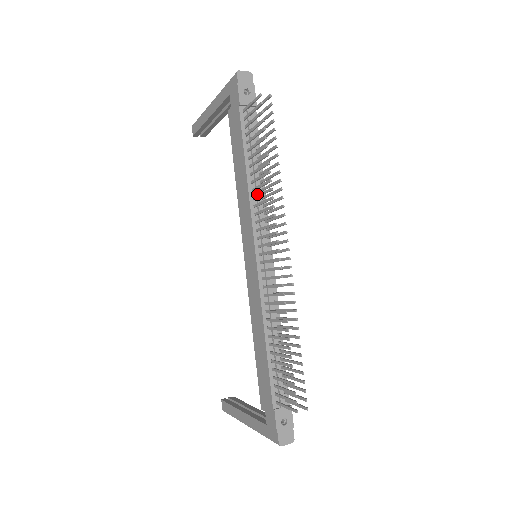
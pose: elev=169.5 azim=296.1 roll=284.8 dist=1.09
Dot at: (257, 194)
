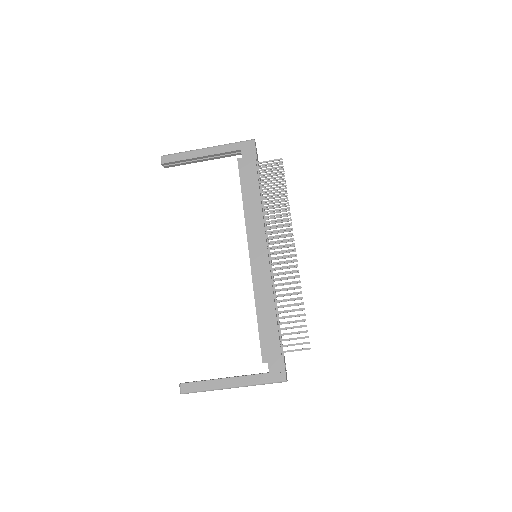
Dot at: occluded
